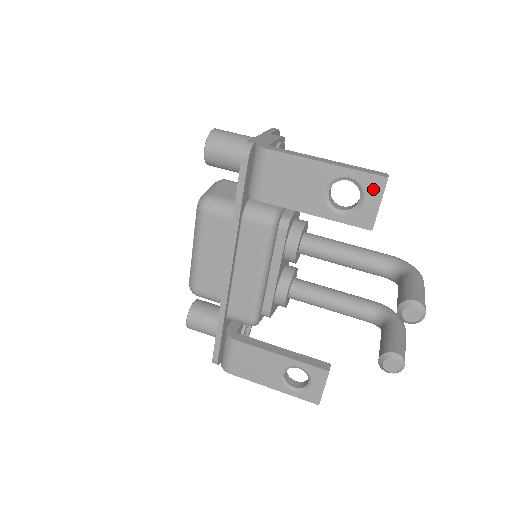
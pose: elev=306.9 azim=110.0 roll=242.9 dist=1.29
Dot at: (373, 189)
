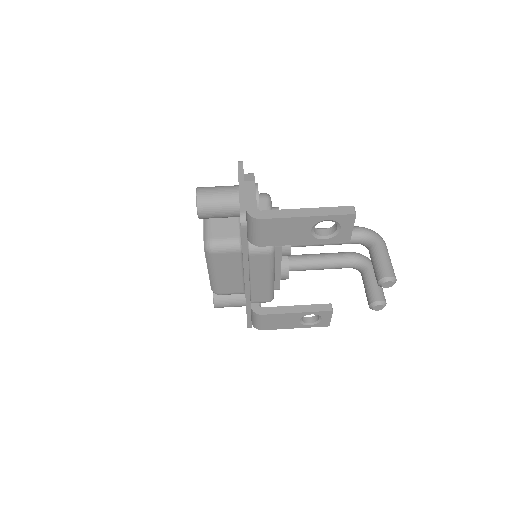
Dot at: (347, 222)
